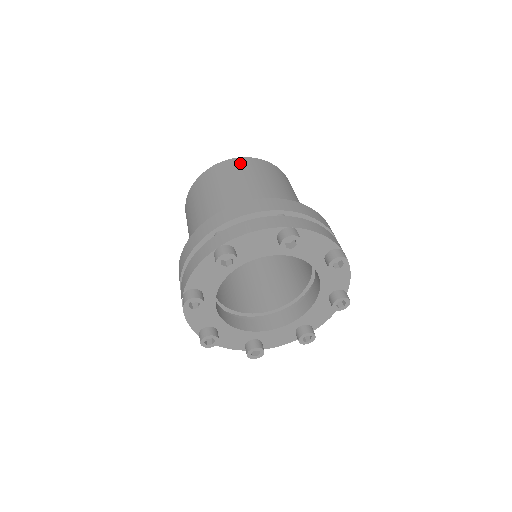
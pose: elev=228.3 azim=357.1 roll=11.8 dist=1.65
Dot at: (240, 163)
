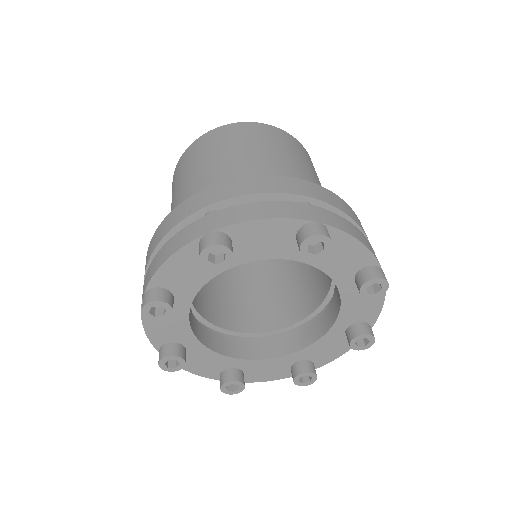
Dot at: (307, 154)
